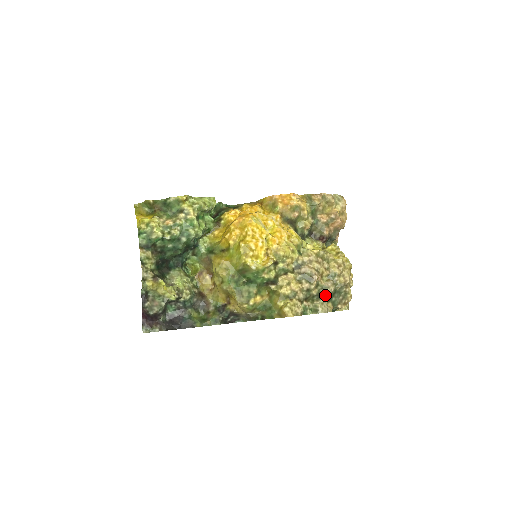
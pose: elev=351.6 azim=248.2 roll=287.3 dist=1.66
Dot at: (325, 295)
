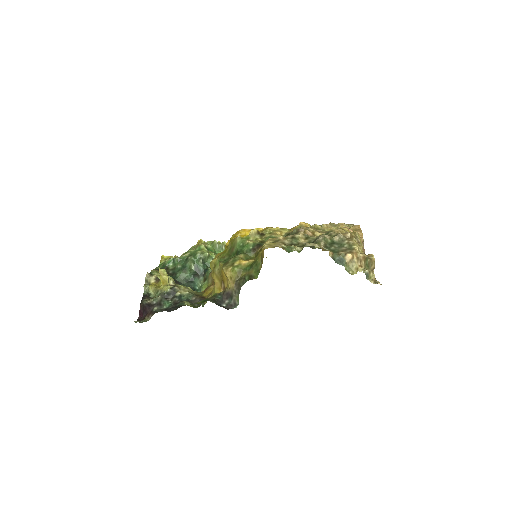
Dot at: (317, 241)
